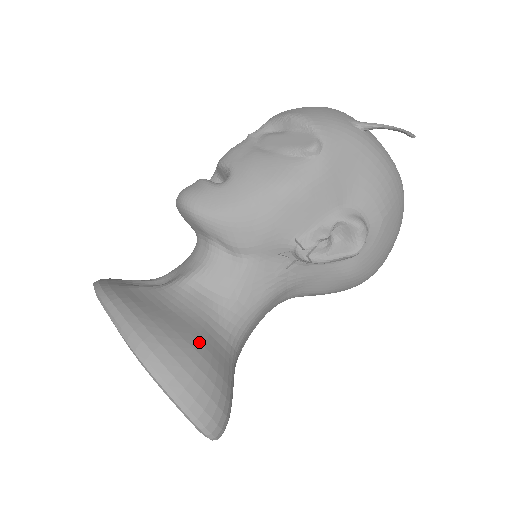
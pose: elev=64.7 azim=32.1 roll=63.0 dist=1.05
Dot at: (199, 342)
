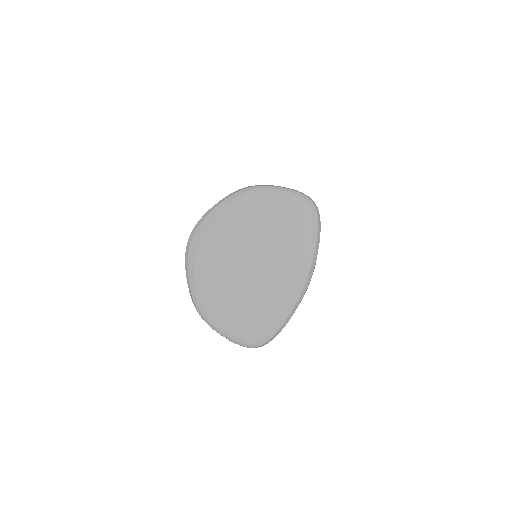
Dot at: occluded
